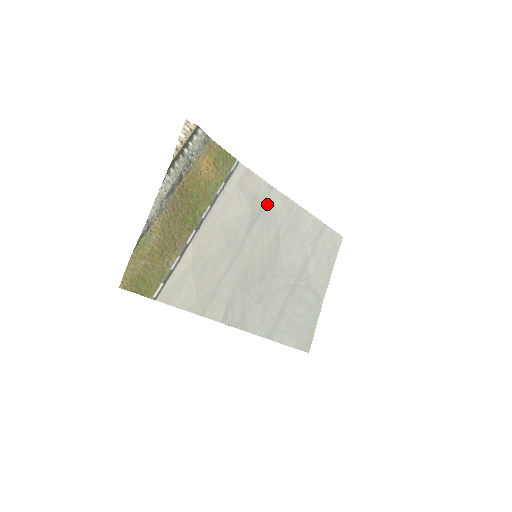
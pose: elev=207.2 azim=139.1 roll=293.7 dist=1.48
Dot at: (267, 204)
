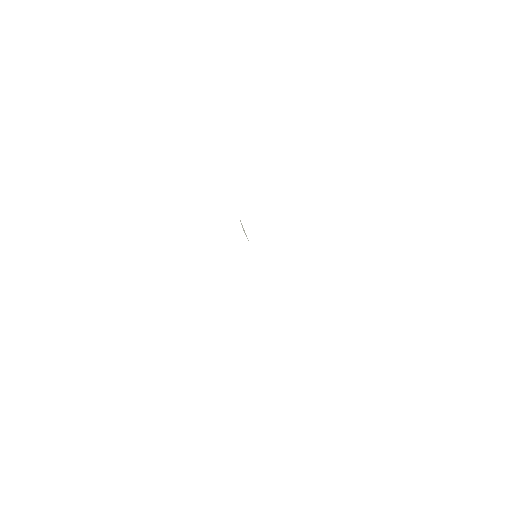
Dot at: occluded
